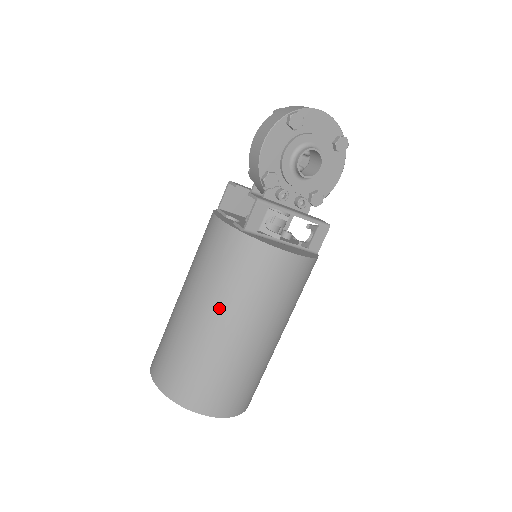
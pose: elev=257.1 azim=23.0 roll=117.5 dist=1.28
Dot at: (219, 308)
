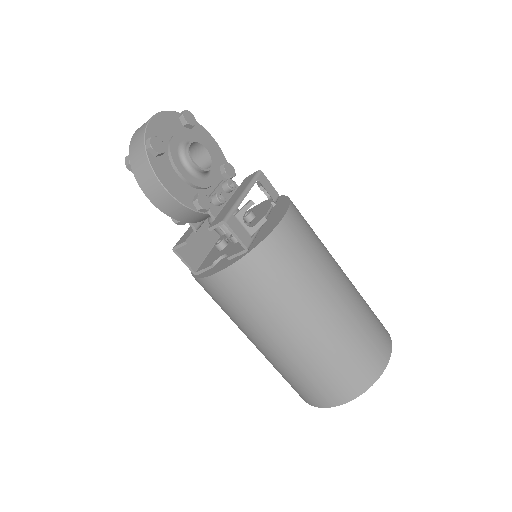
Dot at: (308, 308)
